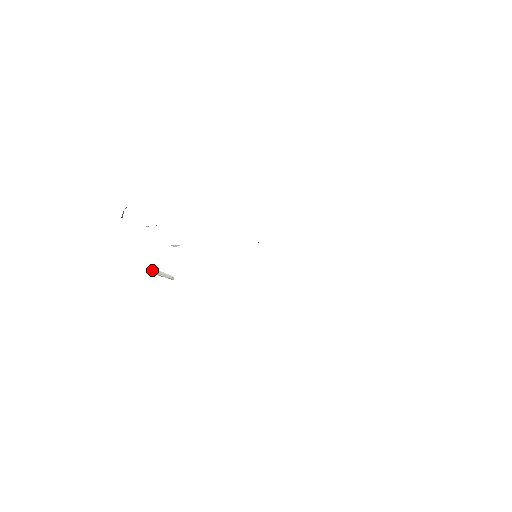
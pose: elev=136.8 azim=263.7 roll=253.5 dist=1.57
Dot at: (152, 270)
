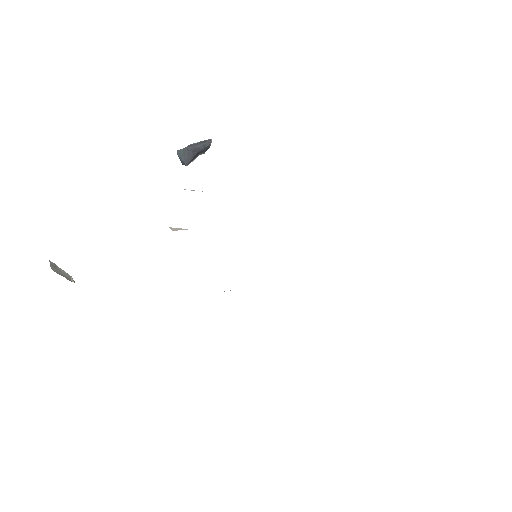
Dot at: (50, 264)
